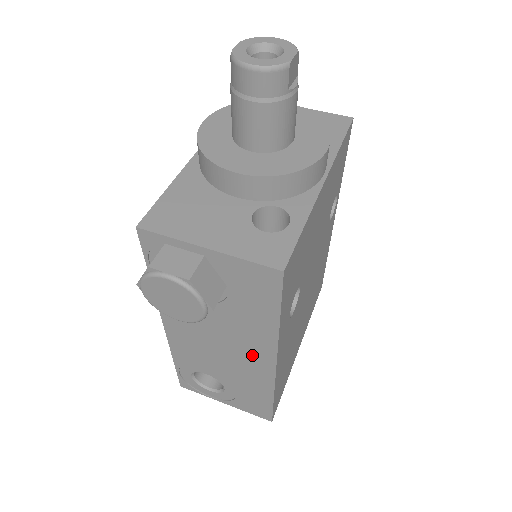
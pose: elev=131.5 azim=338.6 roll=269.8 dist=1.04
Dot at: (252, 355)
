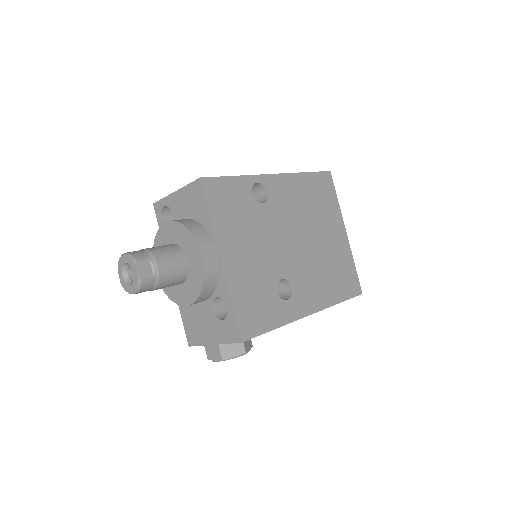
Dot at: occluded
